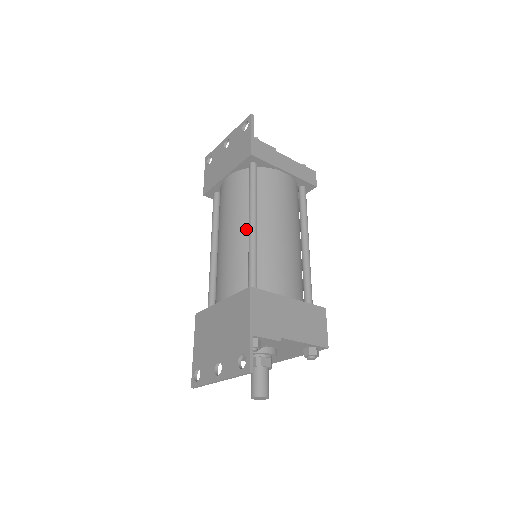
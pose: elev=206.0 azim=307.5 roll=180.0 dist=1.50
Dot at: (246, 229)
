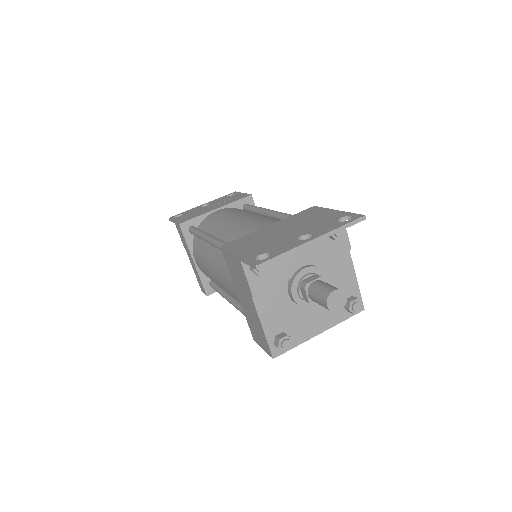
Dot at: (265, 216)
